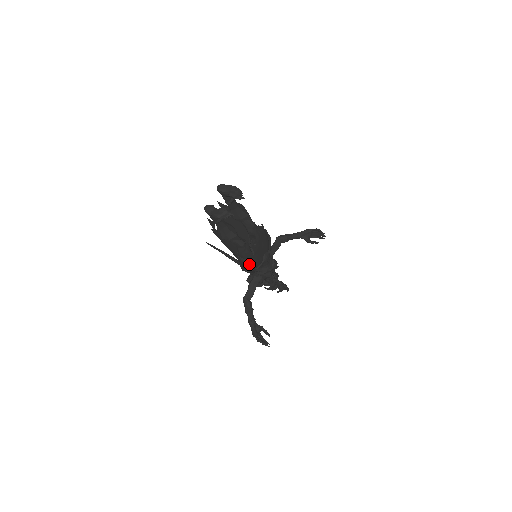
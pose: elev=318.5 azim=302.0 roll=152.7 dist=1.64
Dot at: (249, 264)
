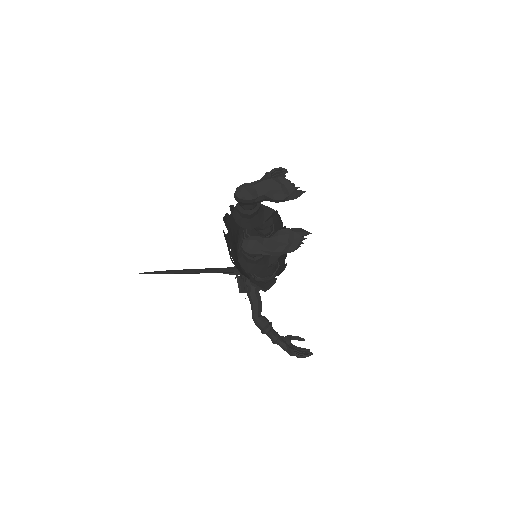
Dot at: occluded
